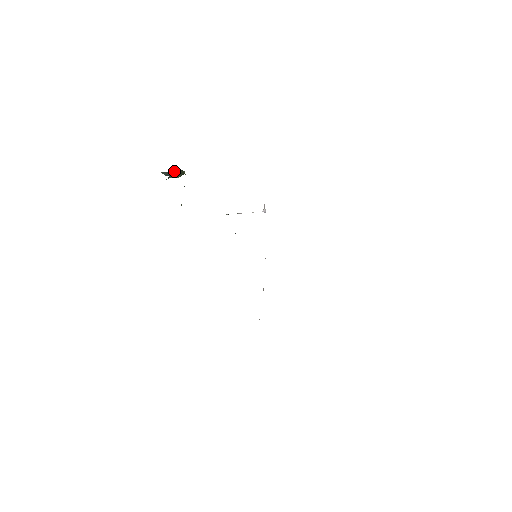
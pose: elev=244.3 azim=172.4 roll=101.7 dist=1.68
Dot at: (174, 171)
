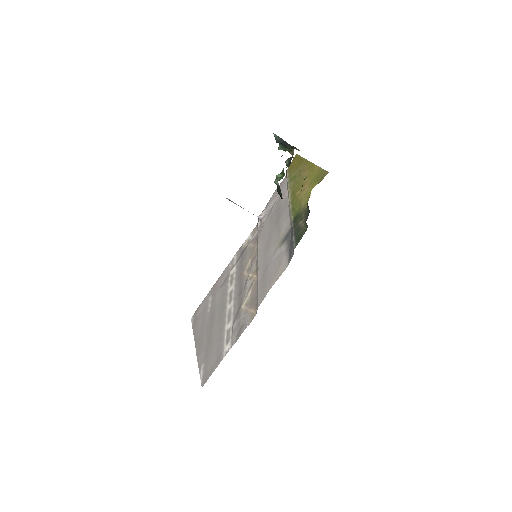
Dot at: (286, 143)
